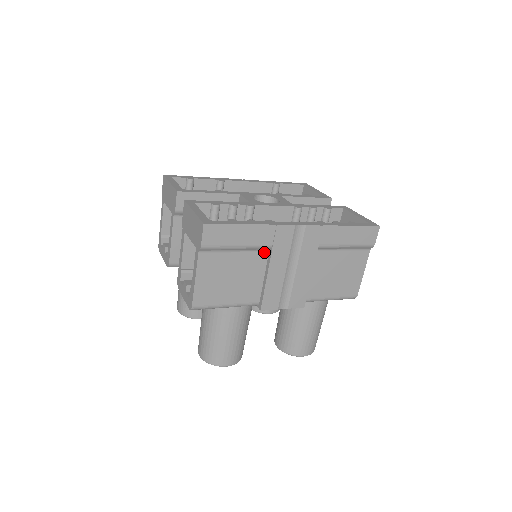
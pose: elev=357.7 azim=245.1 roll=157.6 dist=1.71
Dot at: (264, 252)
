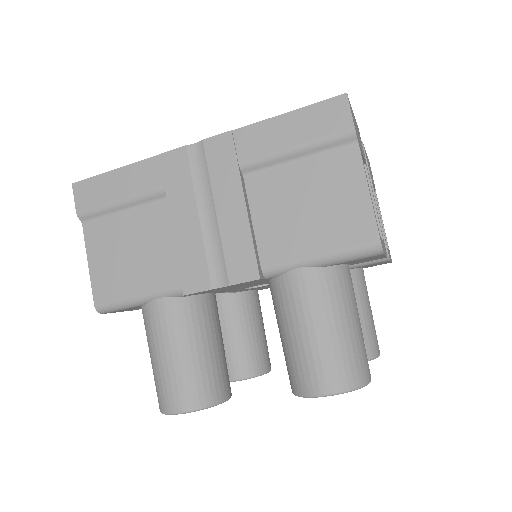
Dot at: (164, 202)
